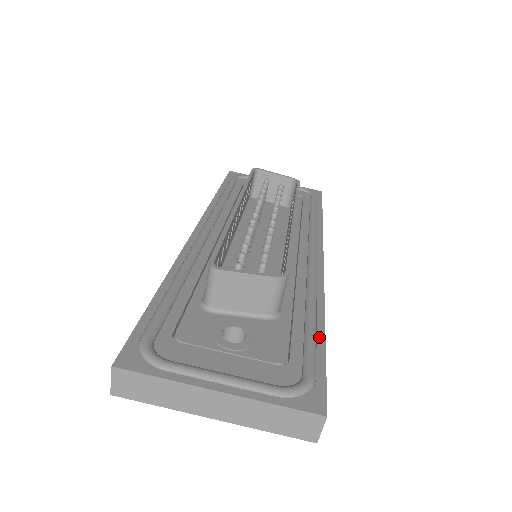
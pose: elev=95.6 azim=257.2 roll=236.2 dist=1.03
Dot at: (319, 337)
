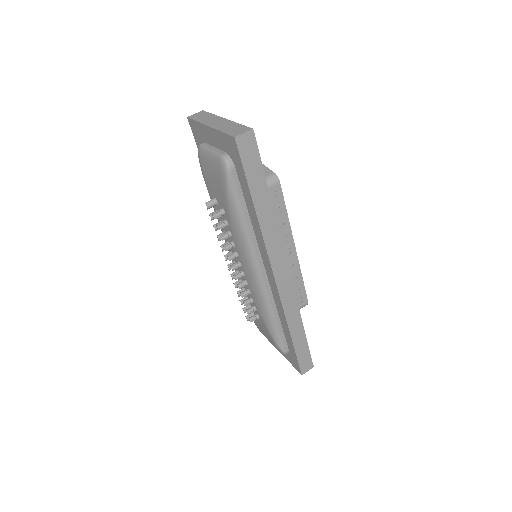
Dot at: (266, 187)
